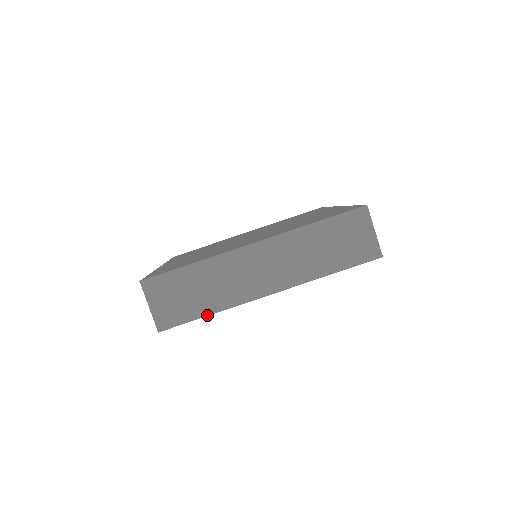
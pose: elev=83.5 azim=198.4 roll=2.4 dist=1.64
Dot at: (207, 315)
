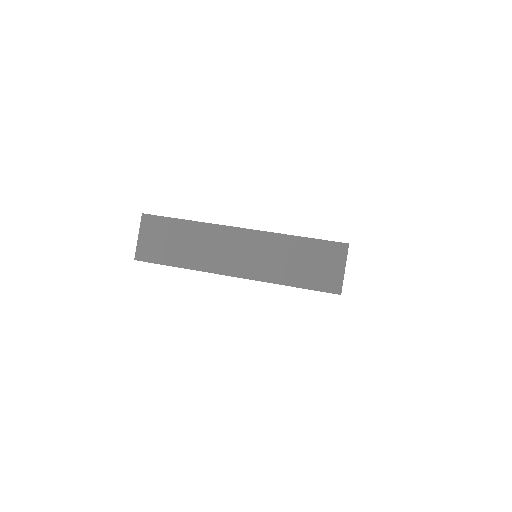
Dot at: (176, 266)
